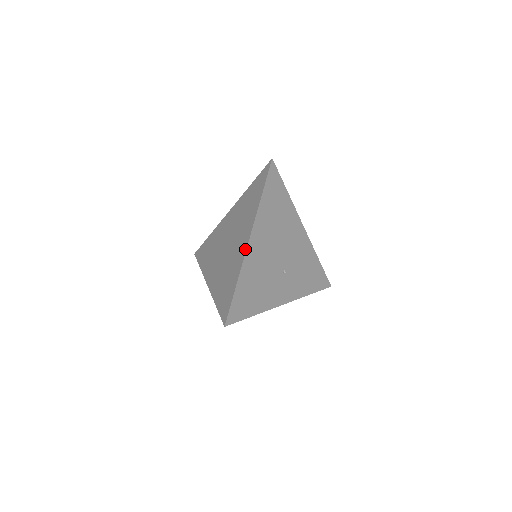
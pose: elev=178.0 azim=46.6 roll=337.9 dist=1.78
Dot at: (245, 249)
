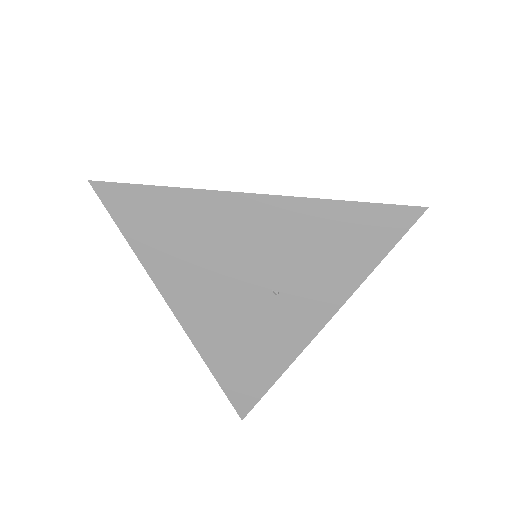
Dot at: (183, 325)
